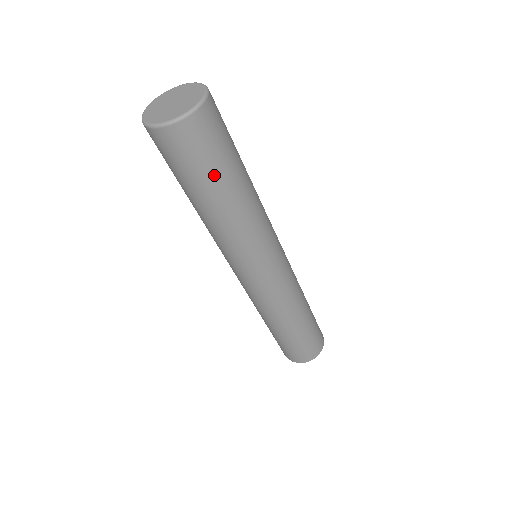
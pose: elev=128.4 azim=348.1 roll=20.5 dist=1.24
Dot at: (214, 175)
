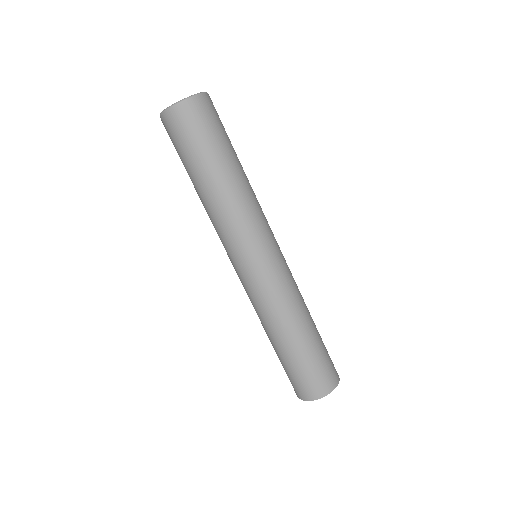
Dot at: (224, 143)
